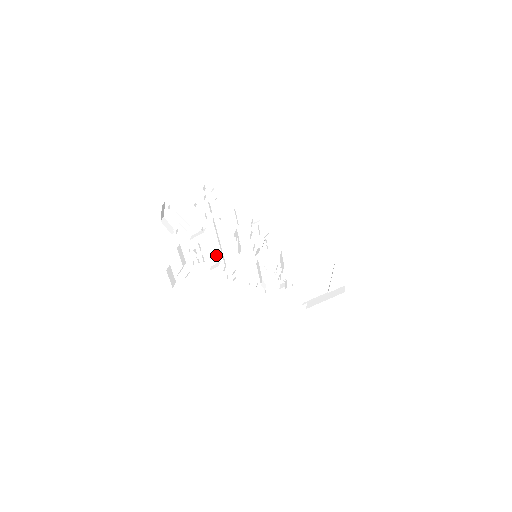
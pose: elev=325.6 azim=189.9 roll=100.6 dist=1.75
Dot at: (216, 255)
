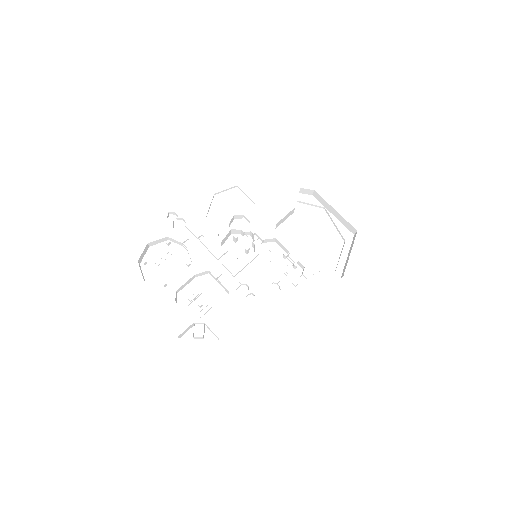
Dot at: (218, 280)
